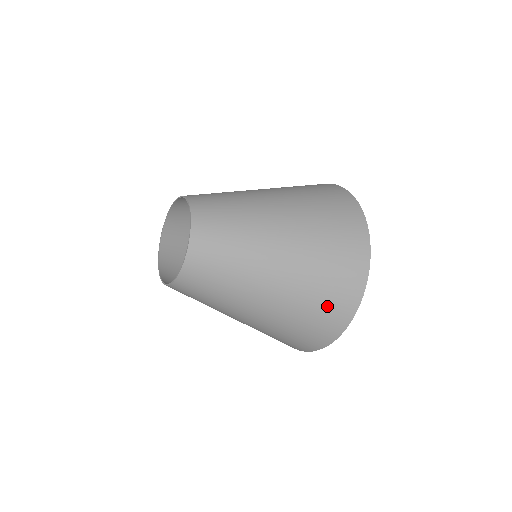
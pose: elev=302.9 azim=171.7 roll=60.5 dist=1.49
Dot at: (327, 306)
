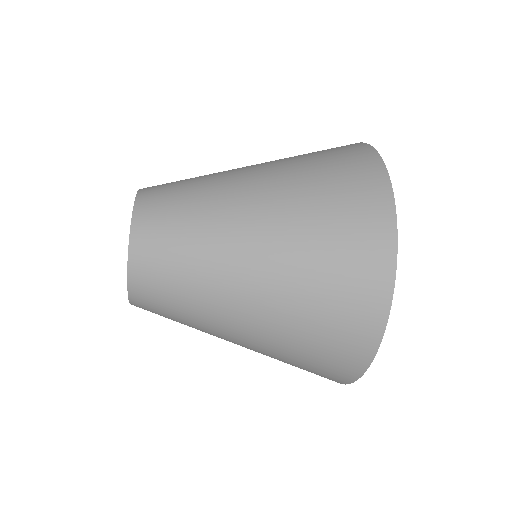
Dot at: (329, 343)
